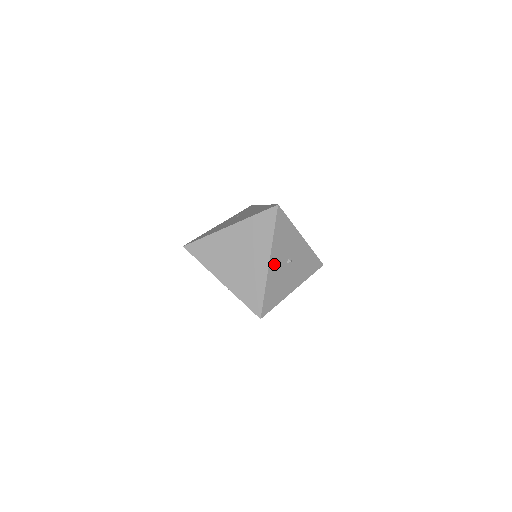
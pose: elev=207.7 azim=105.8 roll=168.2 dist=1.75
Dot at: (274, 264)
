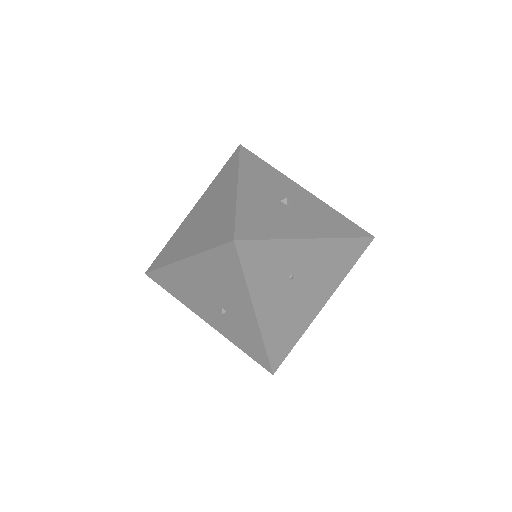
Dot at: (250, 191)
